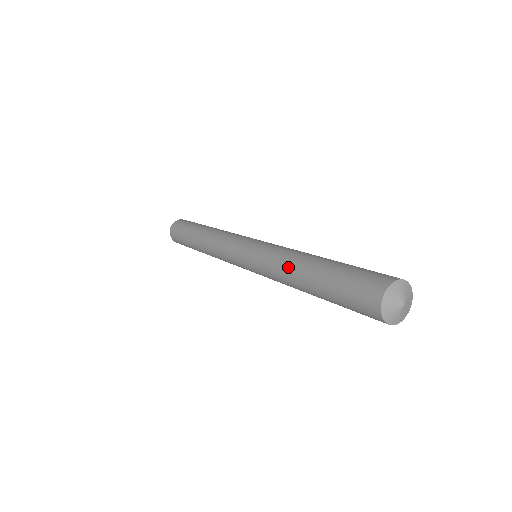
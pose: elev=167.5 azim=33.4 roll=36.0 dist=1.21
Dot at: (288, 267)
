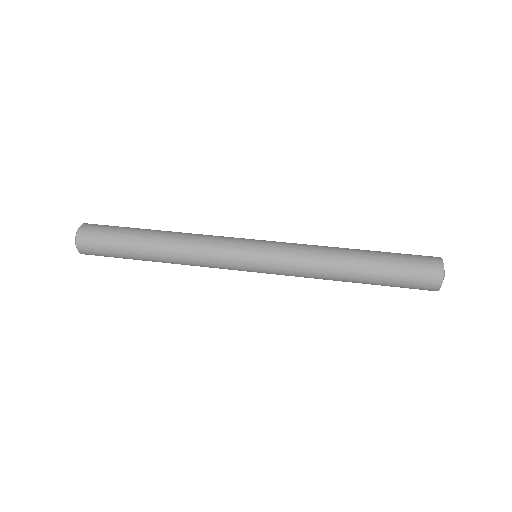
Dot at: (331, 255)
